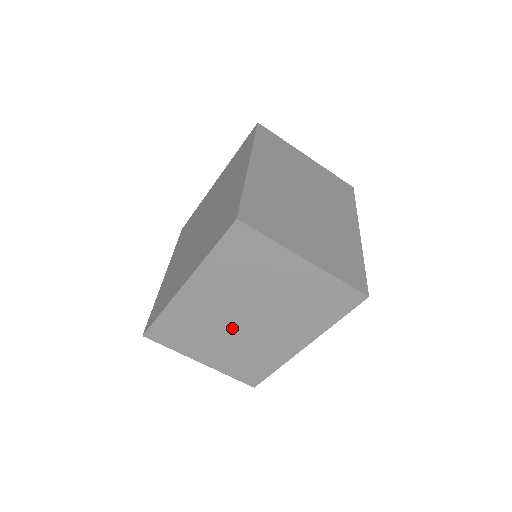
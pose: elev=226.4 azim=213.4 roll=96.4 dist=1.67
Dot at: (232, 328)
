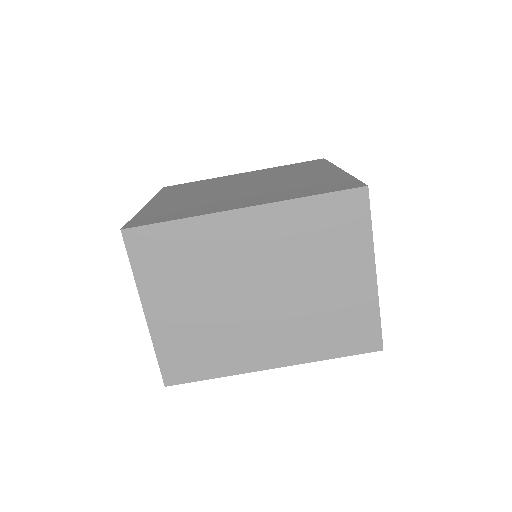
Dot at: (231, 294)
